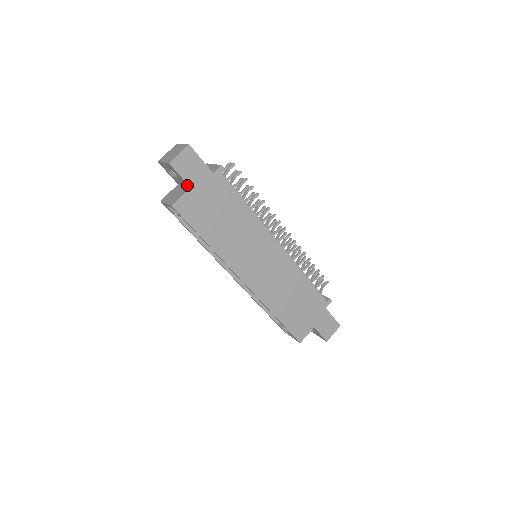
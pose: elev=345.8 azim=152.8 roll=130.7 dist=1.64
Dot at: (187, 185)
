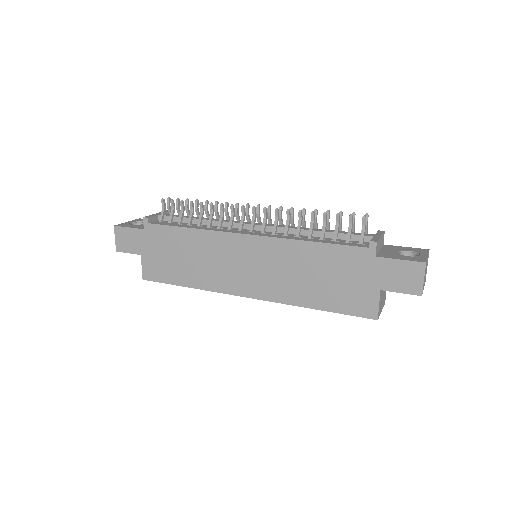
Dot at: occluded
